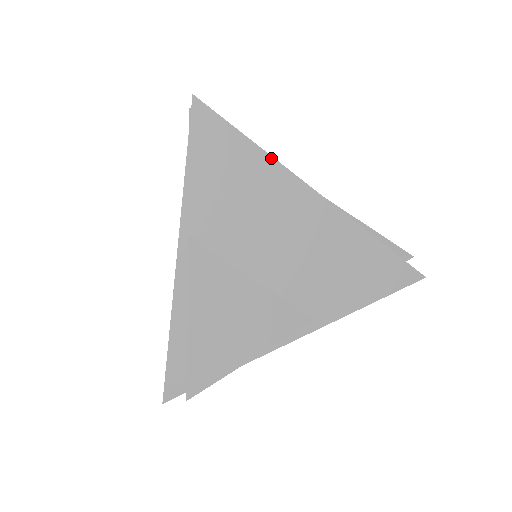
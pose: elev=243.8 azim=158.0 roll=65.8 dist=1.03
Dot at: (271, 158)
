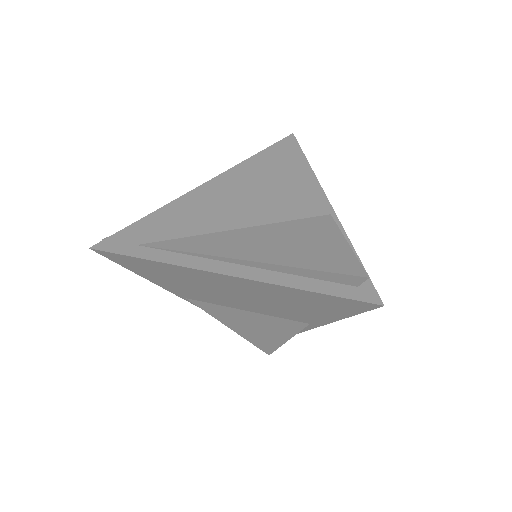
Dot at: (170, 265)
